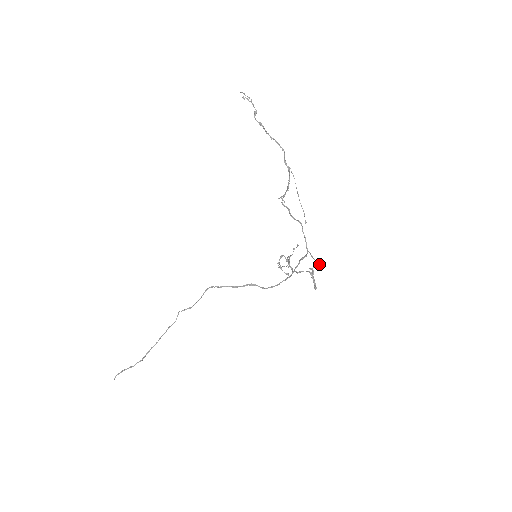
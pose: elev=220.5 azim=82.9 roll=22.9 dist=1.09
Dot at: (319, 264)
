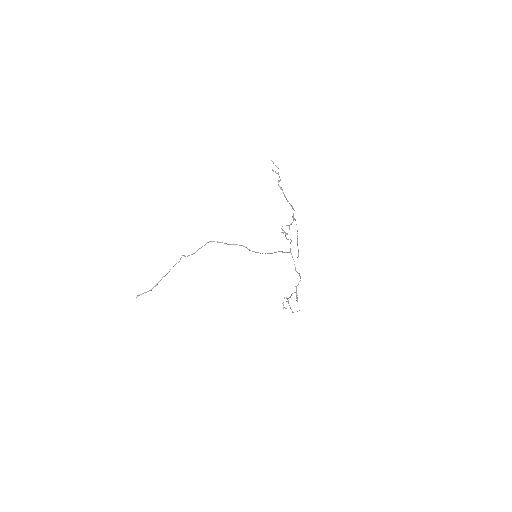
Dot at: (299, 275)
